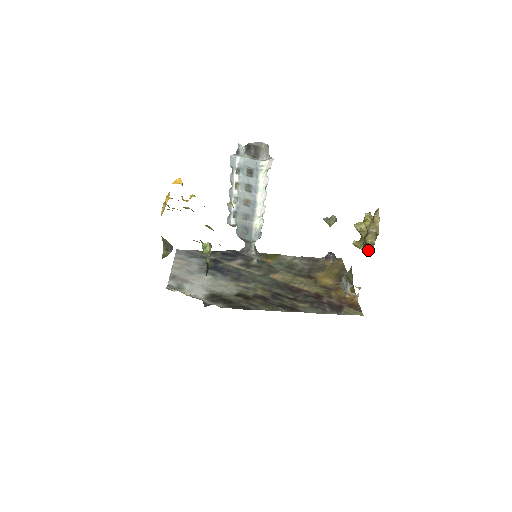
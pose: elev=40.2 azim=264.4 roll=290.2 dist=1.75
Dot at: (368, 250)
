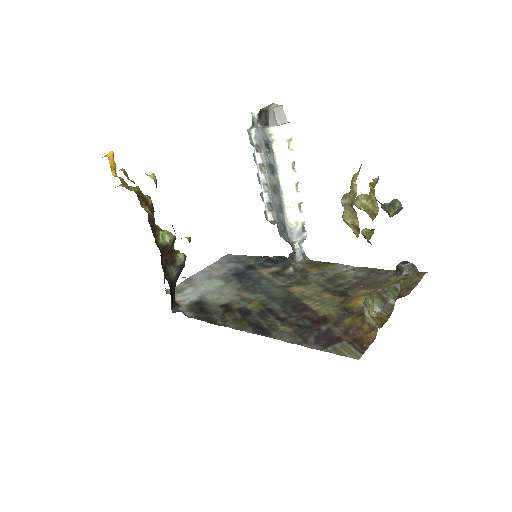
Dot at: occluded
